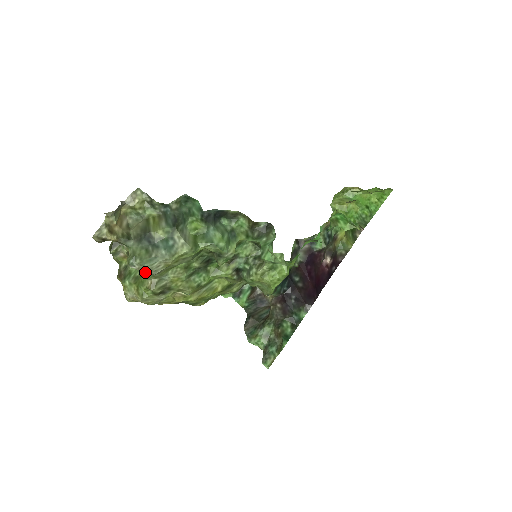
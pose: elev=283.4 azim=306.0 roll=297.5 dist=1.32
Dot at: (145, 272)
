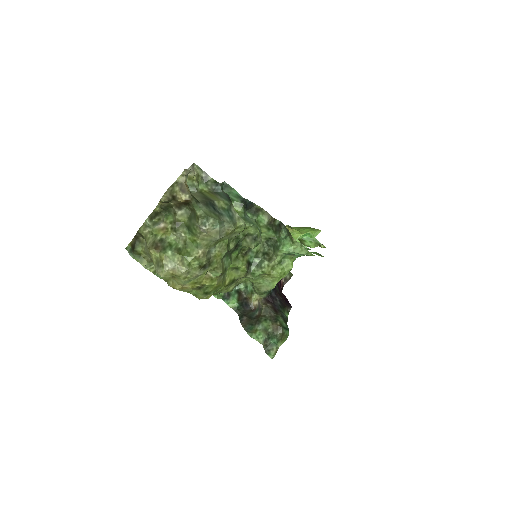
Dot at: (211, 235)
